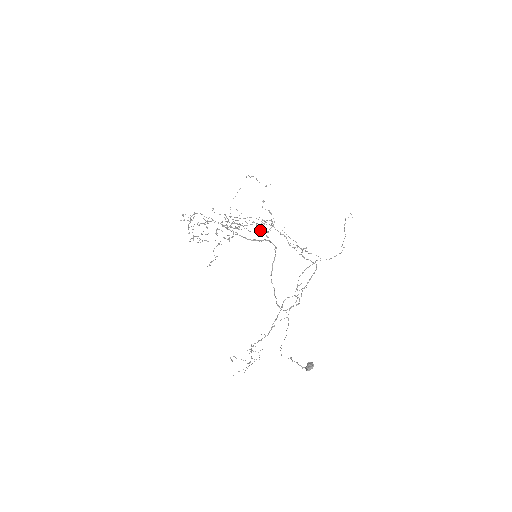
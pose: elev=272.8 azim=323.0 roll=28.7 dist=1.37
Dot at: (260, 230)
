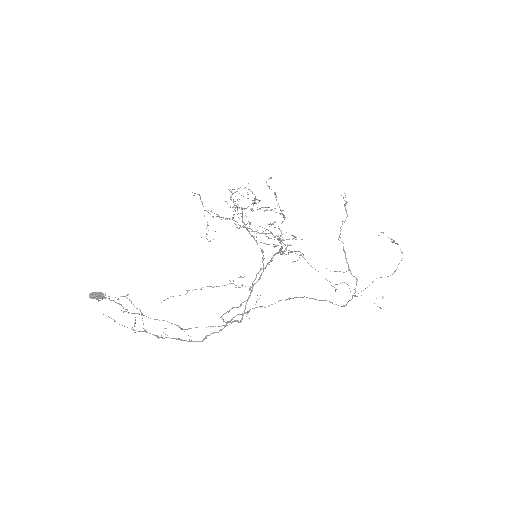
Dot at: (270, 223)
